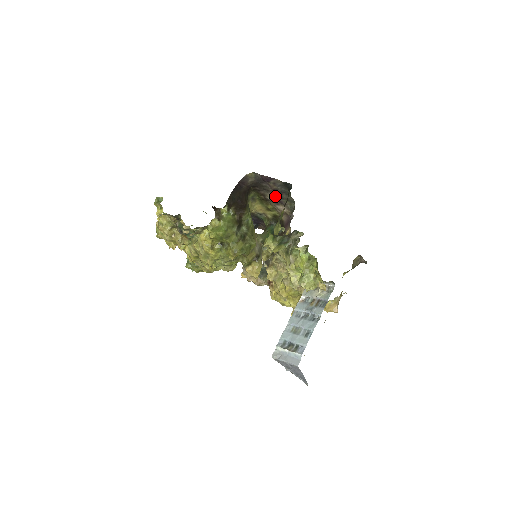
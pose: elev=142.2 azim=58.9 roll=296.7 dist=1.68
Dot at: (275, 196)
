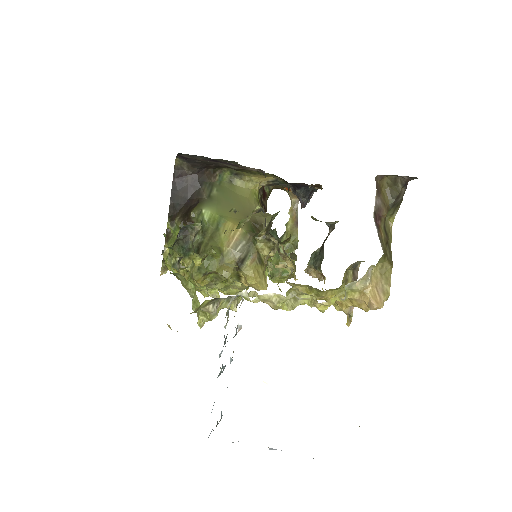
Dot at: (225, 163)
